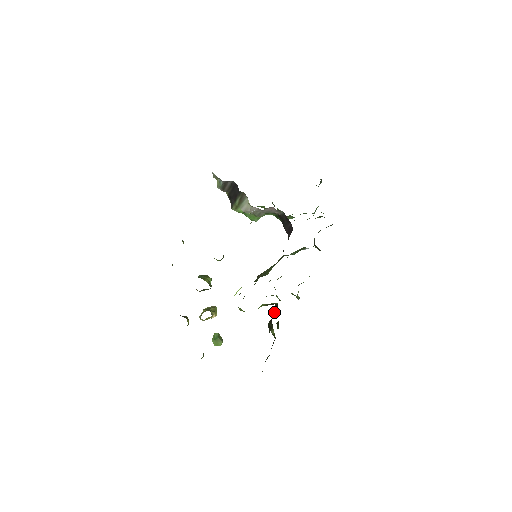
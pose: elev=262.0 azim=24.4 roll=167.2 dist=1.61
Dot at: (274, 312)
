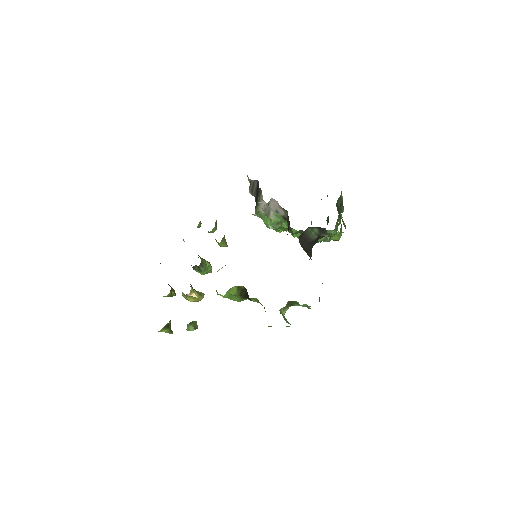
Dot at: occluded
